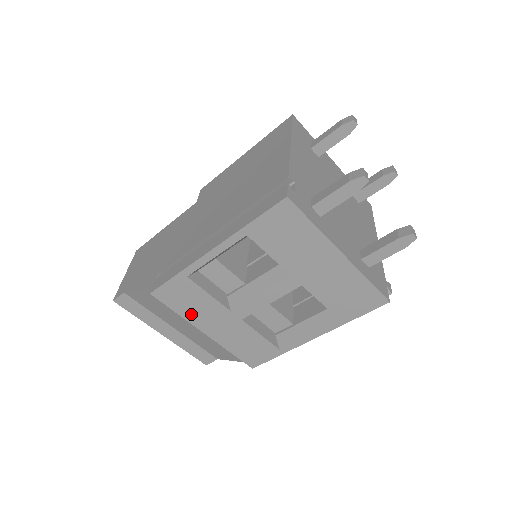
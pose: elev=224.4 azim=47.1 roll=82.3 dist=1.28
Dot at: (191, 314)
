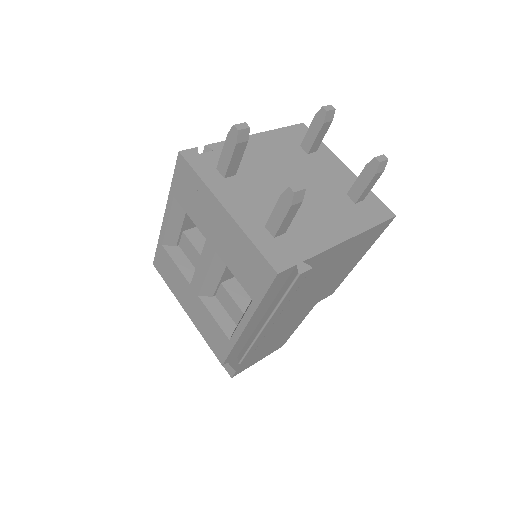
Dot at: (174, 288)
